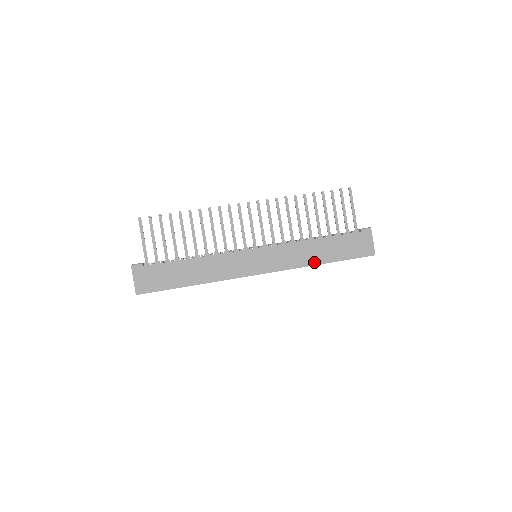
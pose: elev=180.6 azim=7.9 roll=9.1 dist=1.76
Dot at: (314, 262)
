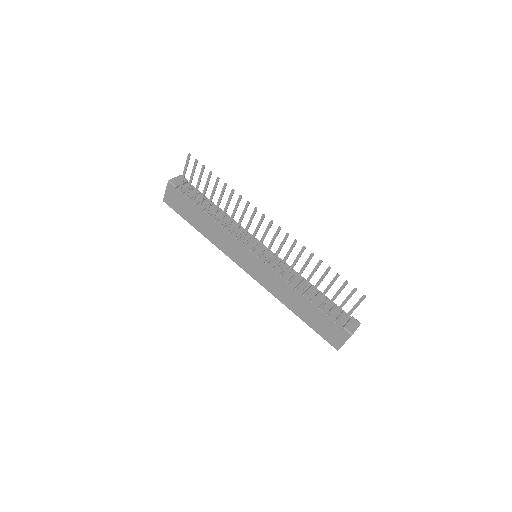
Dot at: (288, 305)
